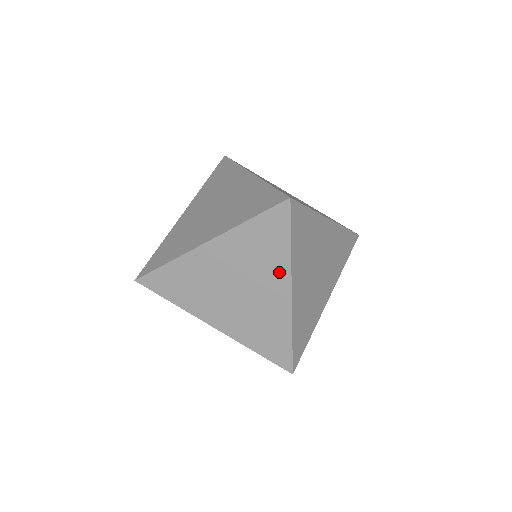
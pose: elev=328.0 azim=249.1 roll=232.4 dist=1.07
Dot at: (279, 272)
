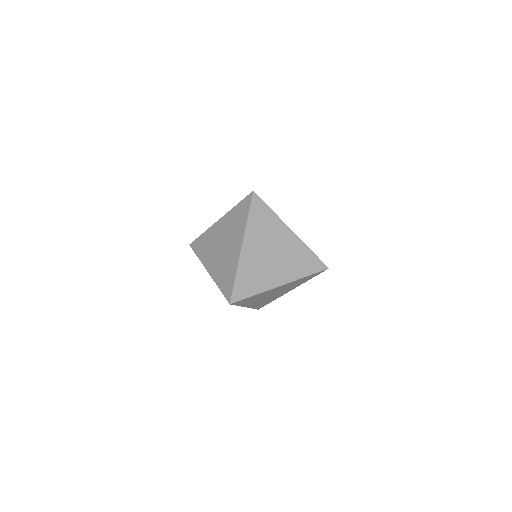
Dot at: (240, 233)
